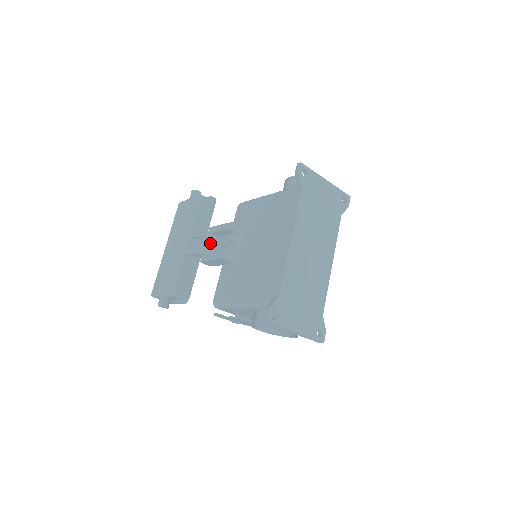
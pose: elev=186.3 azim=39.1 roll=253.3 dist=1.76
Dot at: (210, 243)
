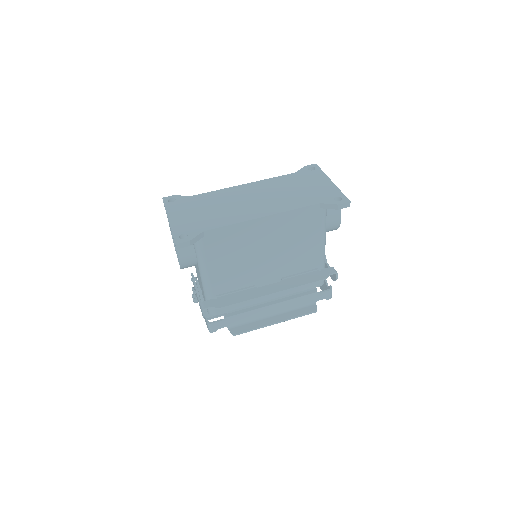
Dot at: occluded
